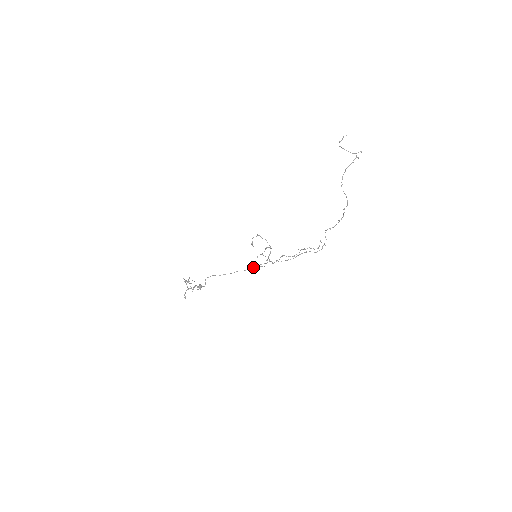
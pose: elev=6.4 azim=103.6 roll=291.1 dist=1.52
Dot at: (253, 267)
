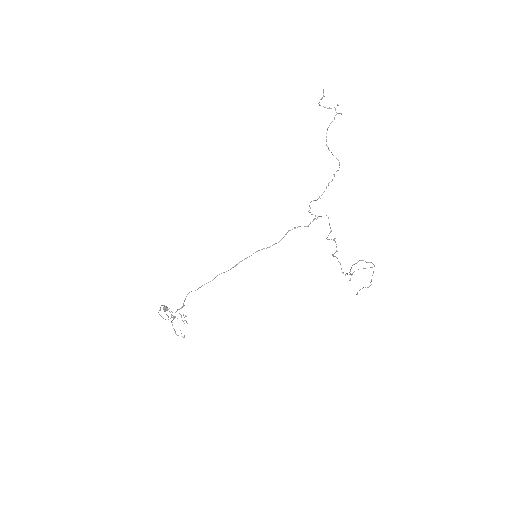
Dot at: (357, 294)
